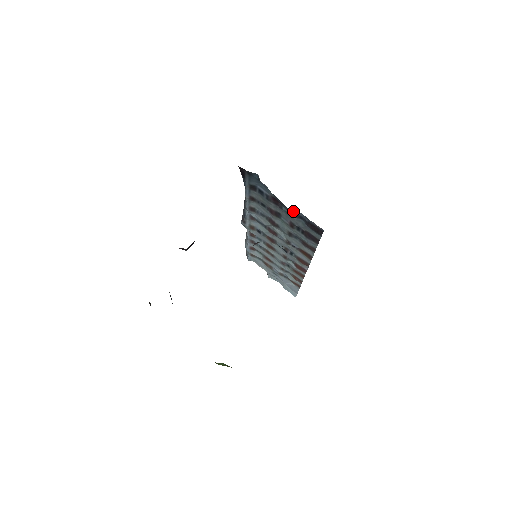
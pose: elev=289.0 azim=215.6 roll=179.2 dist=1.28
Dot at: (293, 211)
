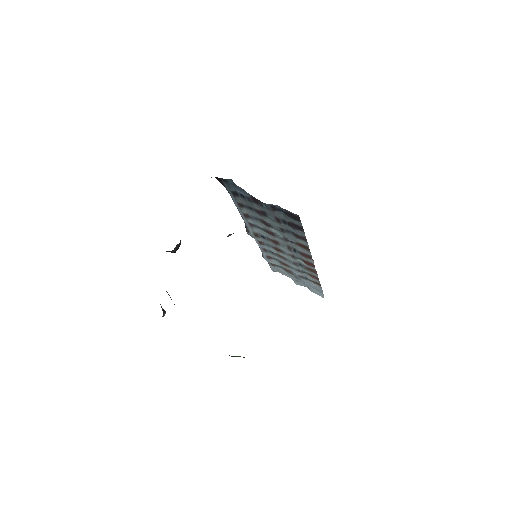
Dot at: (270, 205)
